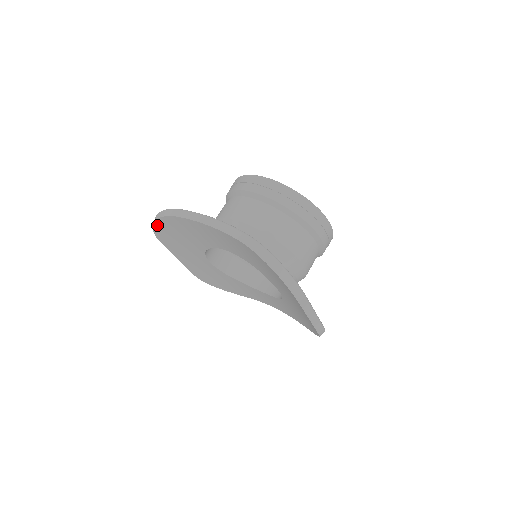
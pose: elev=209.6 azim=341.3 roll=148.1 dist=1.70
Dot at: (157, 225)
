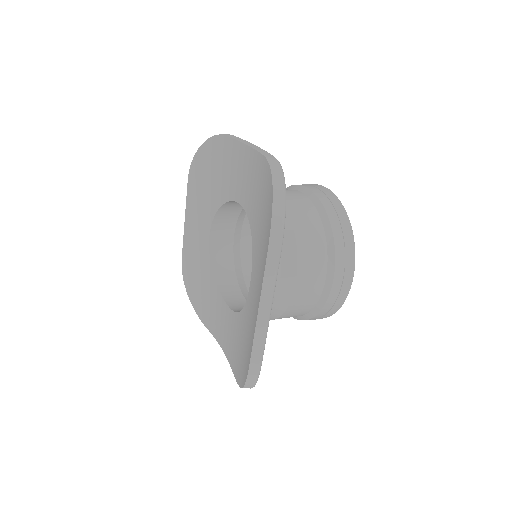
Dot at: (201, 151)
